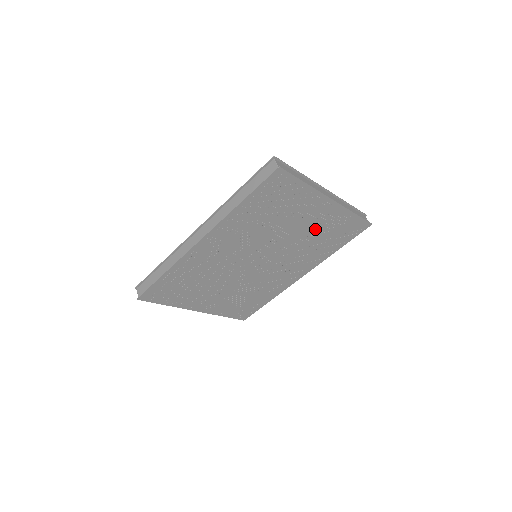
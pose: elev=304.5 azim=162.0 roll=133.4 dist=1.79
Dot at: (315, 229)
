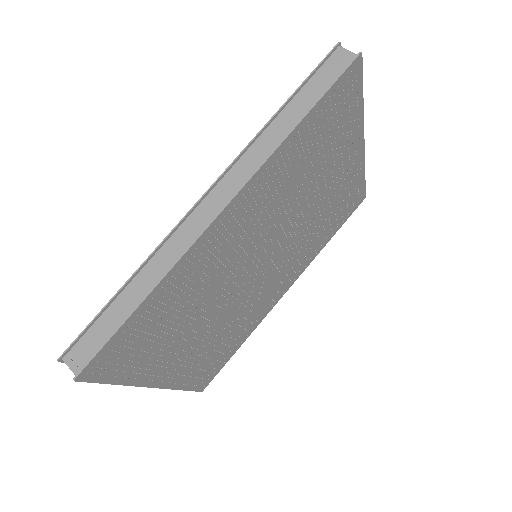
Dot at: (330, 199)
